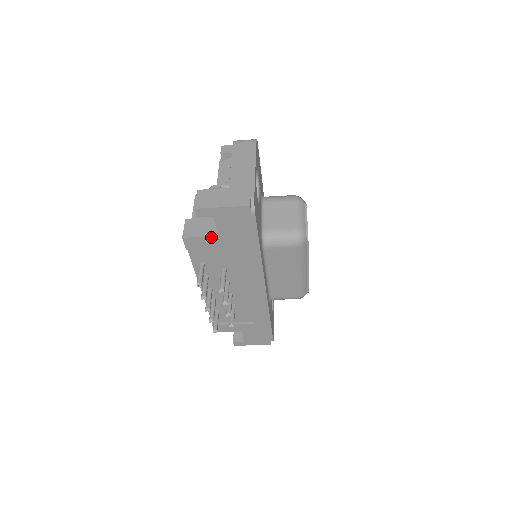
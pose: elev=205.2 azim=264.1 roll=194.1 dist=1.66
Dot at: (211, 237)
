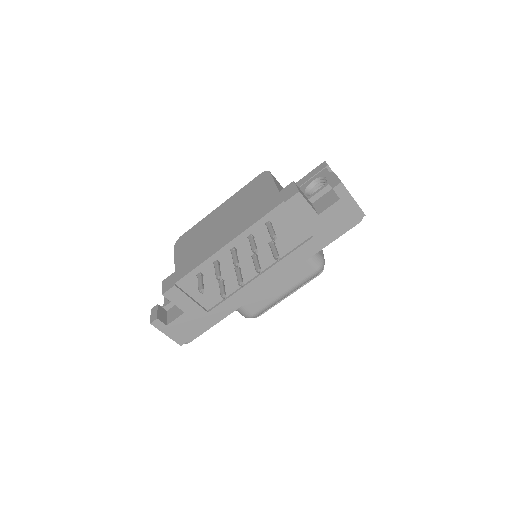
Dot at: (313, 211)
